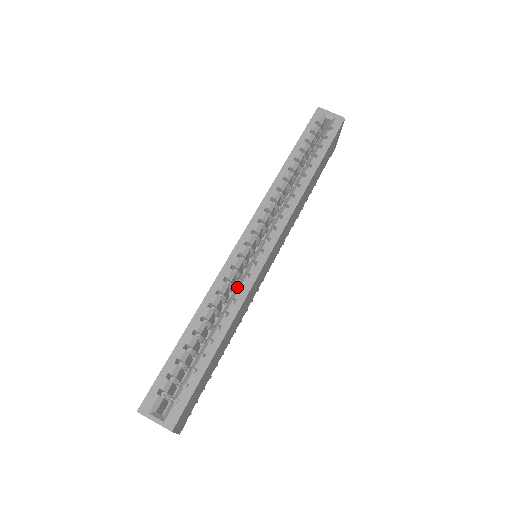
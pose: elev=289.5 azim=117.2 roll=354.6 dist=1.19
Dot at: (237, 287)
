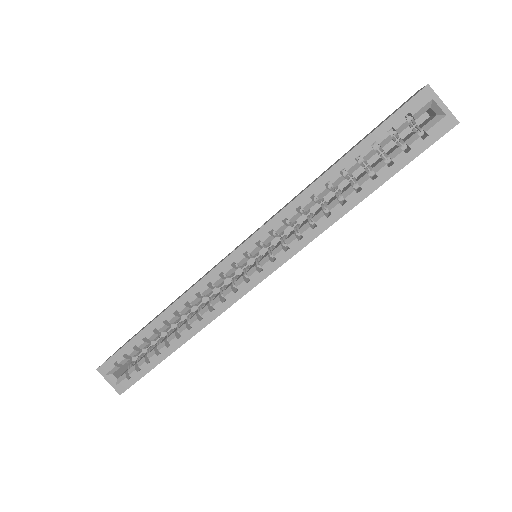
Dot at: (212, 300)
